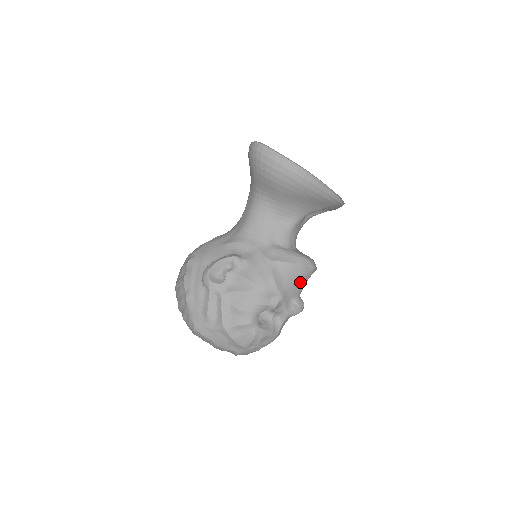
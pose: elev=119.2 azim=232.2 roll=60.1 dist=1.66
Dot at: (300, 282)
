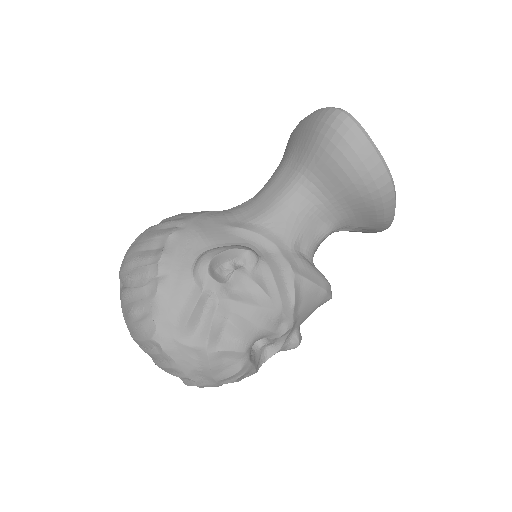
Dot at: (311, 311)
